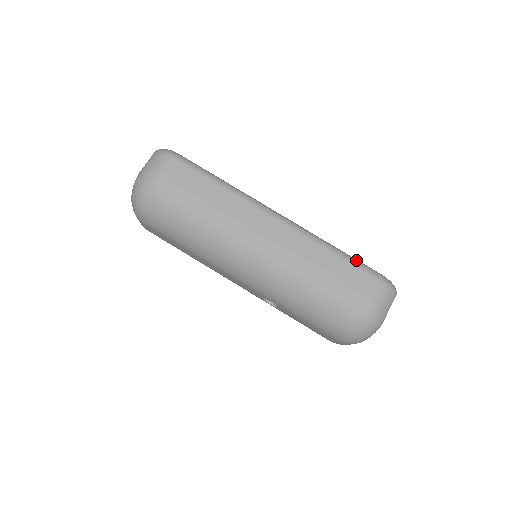
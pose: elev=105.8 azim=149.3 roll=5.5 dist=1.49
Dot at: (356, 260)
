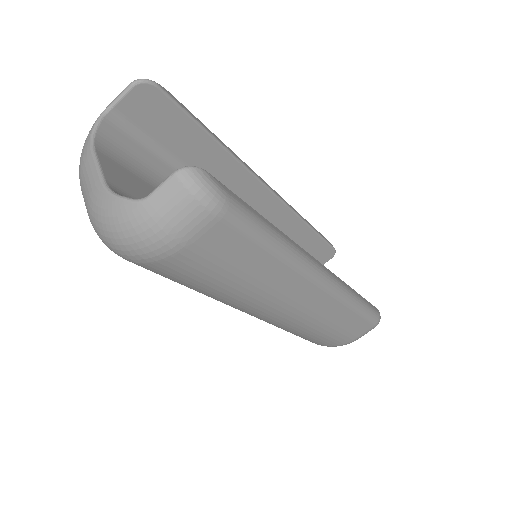
Dot at: (368, 310)
